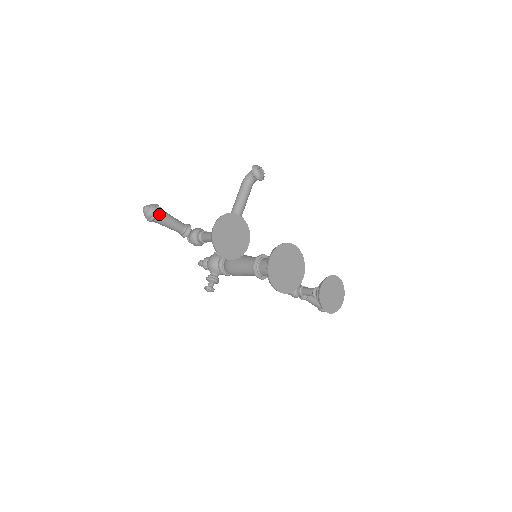
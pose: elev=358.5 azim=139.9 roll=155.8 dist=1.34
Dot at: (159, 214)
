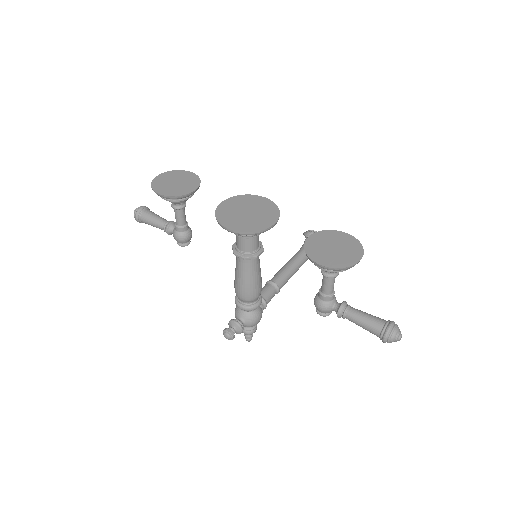
Dot at: (143, 209)
